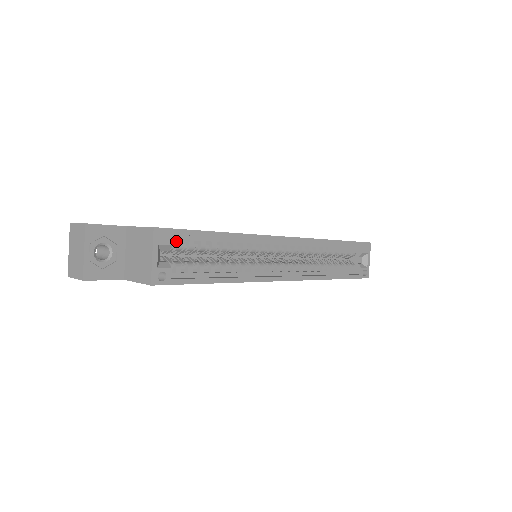
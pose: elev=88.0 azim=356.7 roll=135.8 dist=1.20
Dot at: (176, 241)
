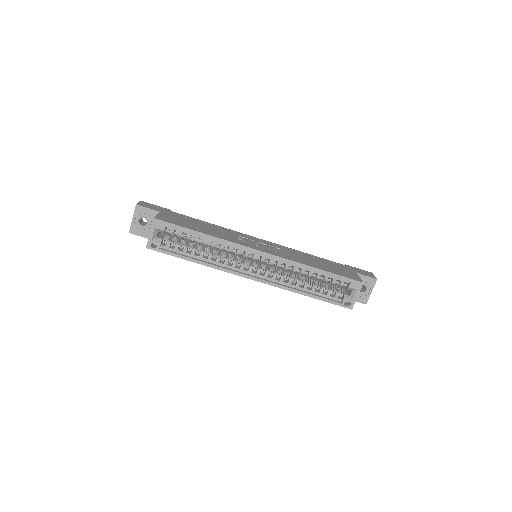
Dot at: (171, 229)
